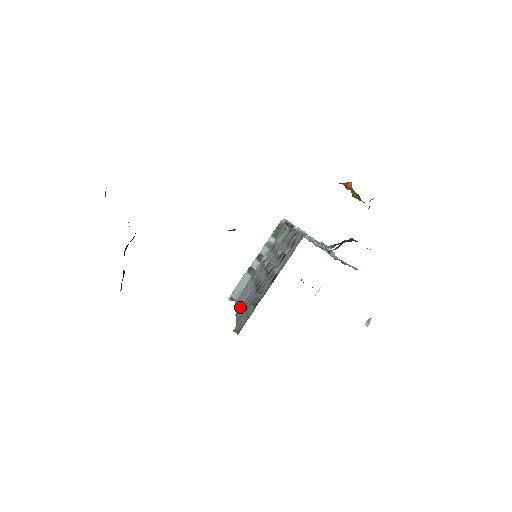
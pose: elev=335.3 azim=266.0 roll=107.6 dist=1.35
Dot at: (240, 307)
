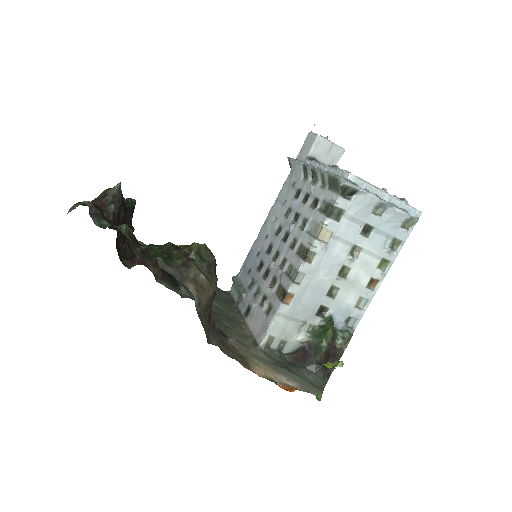
Dot at: (263, 231)
